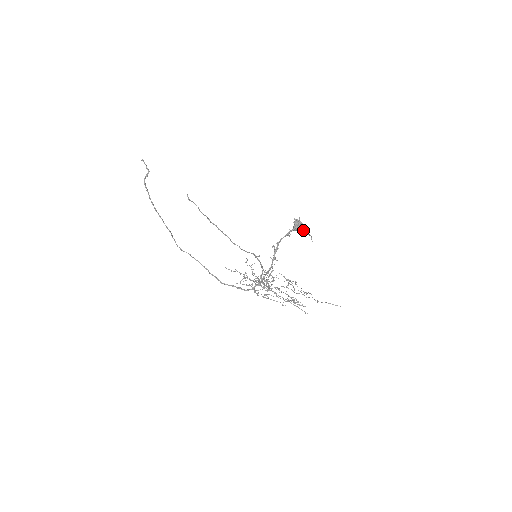
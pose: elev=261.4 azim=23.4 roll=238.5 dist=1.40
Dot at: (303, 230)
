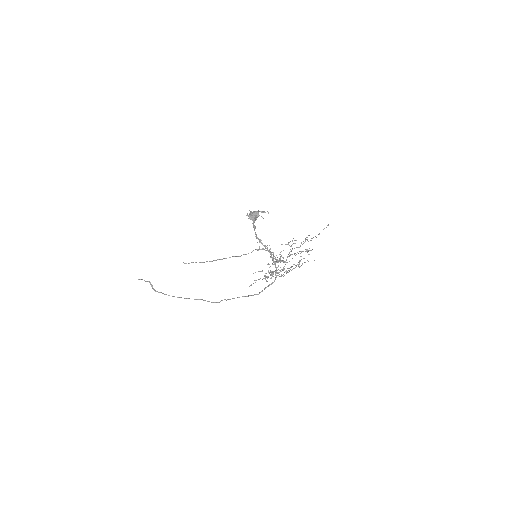
Dot at: (258, 216)
